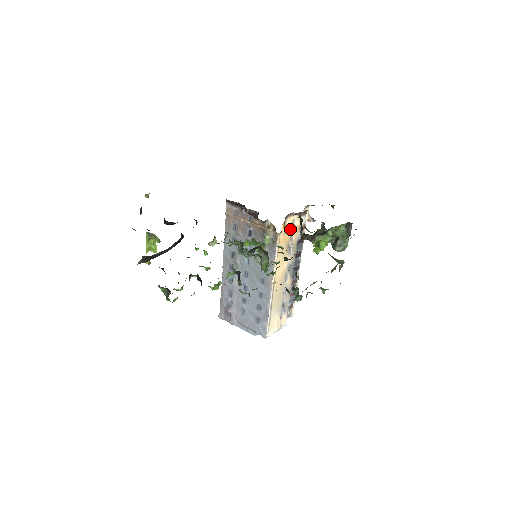
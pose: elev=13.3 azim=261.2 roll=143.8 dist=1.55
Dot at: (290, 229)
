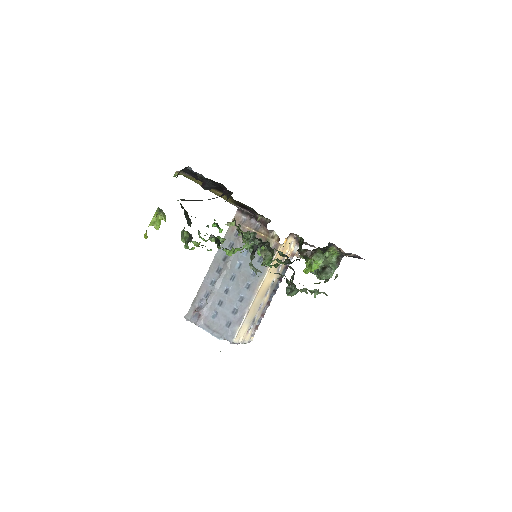
Dot at: (287, 248)
